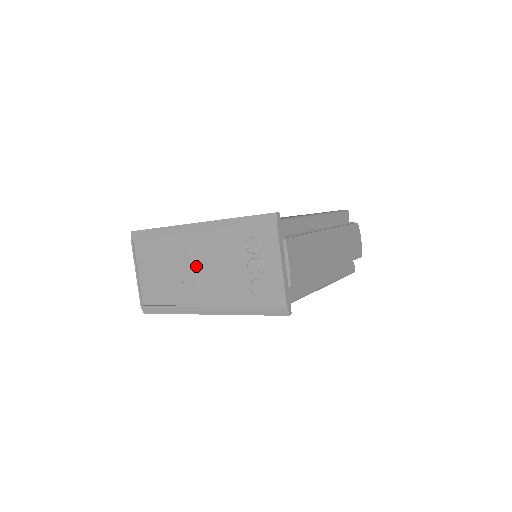
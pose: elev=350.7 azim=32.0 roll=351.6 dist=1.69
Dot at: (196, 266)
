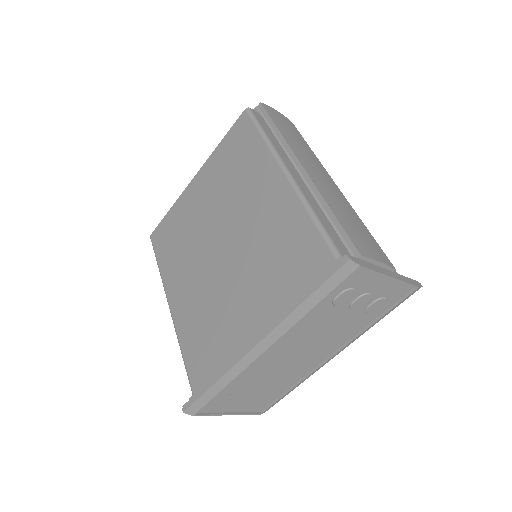
Dot at: (291, 357)
